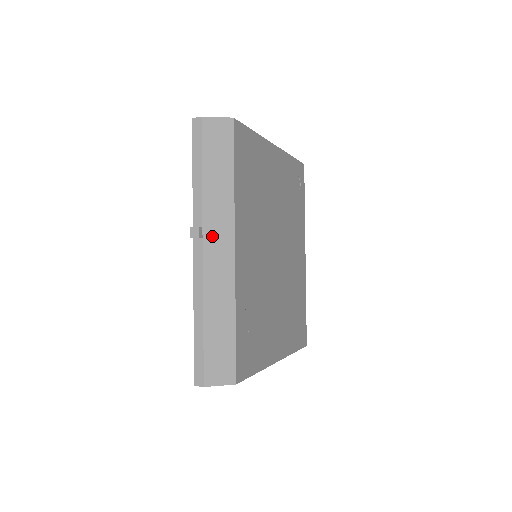
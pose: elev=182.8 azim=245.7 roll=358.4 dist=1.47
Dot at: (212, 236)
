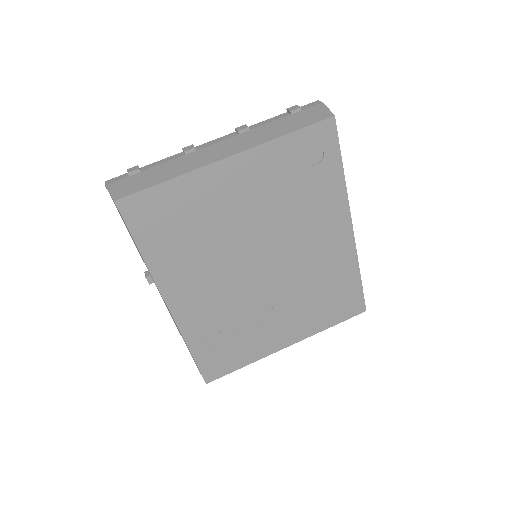
Dot at: (156, 286)
